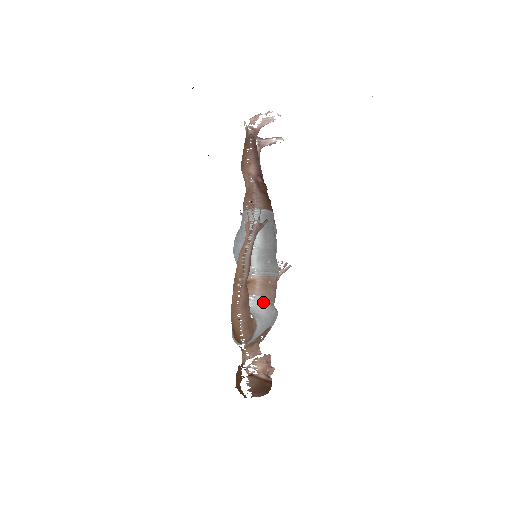
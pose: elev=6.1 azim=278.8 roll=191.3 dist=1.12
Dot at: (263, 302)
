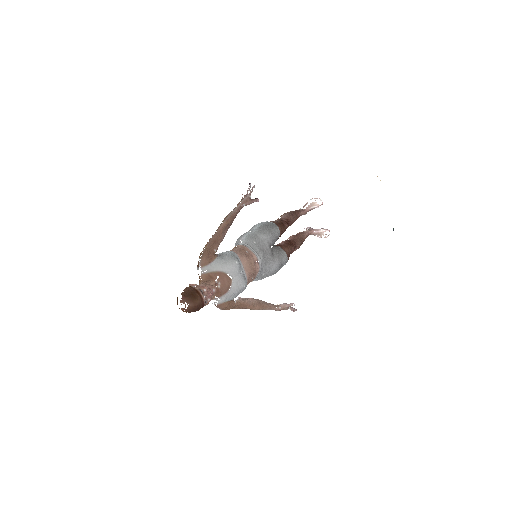
Dot at: (232, 254)
